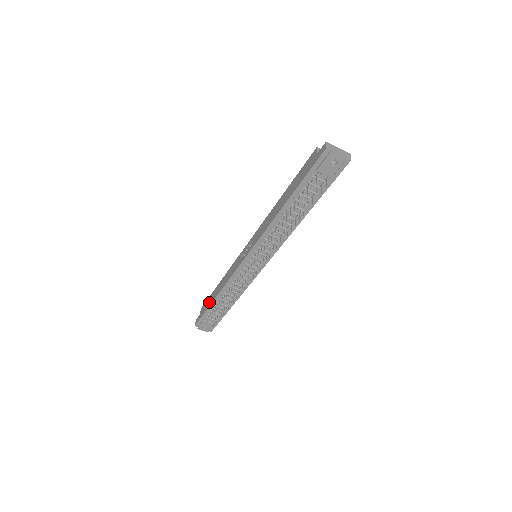
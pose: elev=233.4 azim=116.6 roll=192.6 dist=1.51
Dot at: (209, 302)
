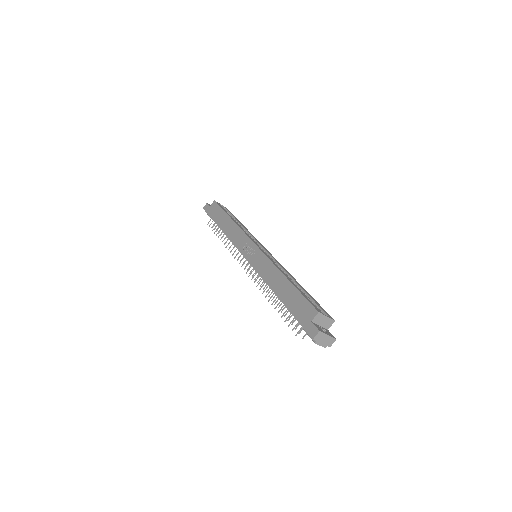
Dot at: (217, 217)
